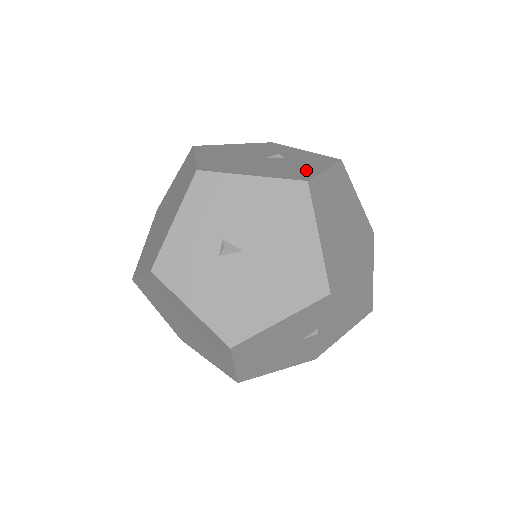
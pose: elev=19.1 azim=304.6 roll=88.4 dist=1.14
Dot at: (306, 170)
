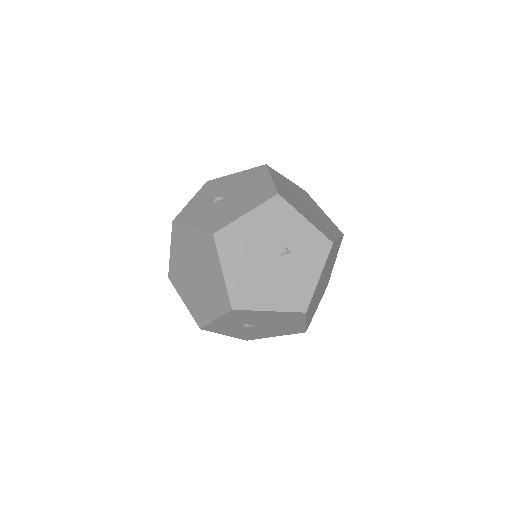
Dot at: occluded
